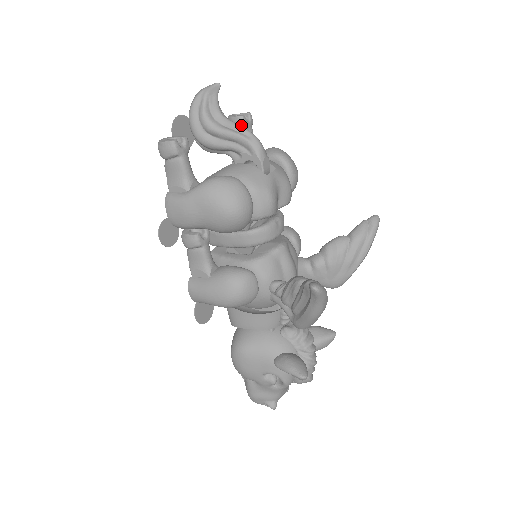
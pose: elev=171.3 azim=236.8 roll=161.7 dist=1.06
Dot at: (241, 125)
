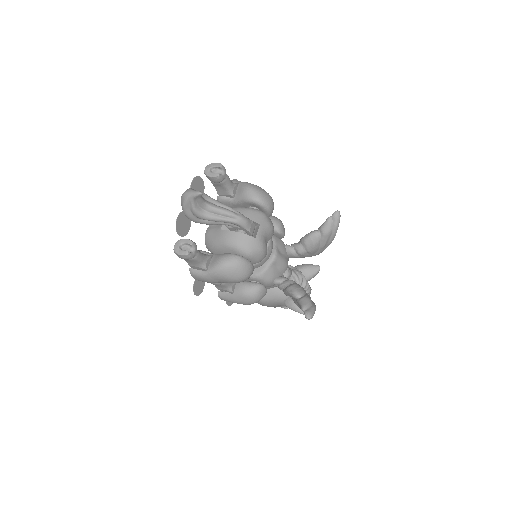
Dot at: (218, 181)
